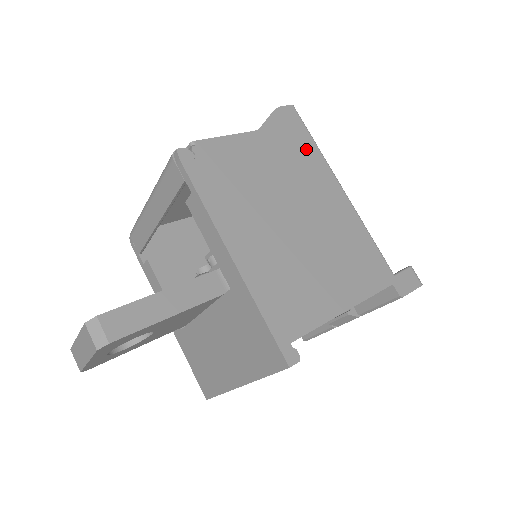
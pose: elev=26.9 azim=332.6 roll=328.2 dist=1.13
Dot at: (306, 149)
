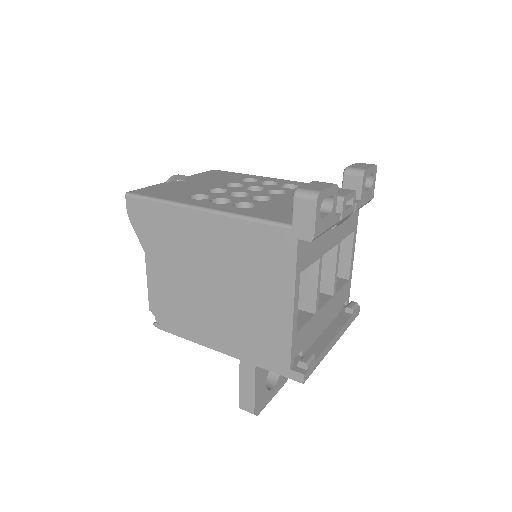
Dot at: (163, 218)
